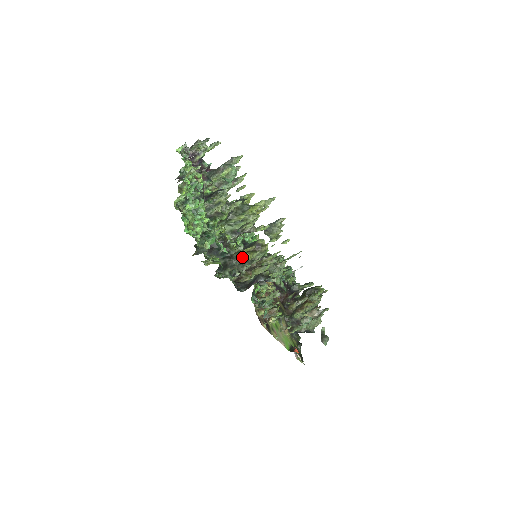
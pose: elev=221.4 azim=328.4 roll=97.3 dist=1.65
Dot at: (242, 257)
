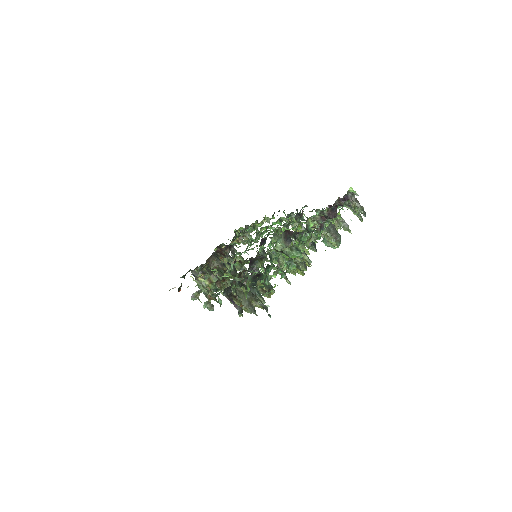
Dot at: (256, 300)
